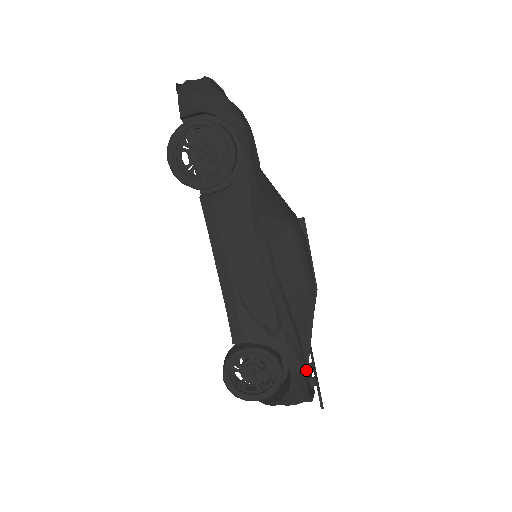
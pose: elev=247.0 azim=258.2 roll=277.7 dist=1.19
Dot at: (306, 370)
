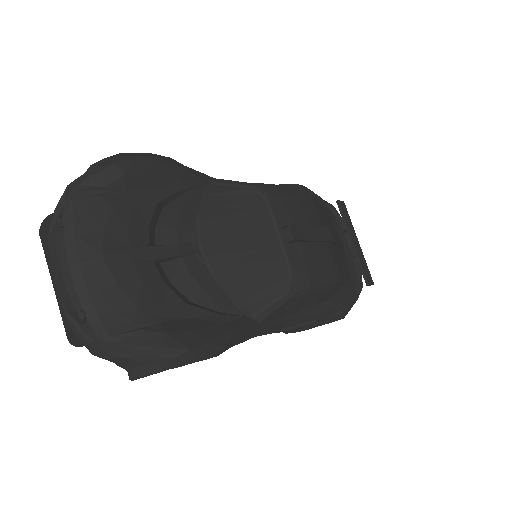
Dot at: (349, 278)
